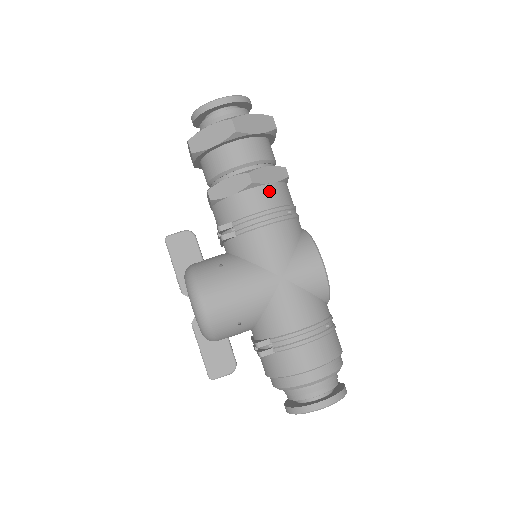
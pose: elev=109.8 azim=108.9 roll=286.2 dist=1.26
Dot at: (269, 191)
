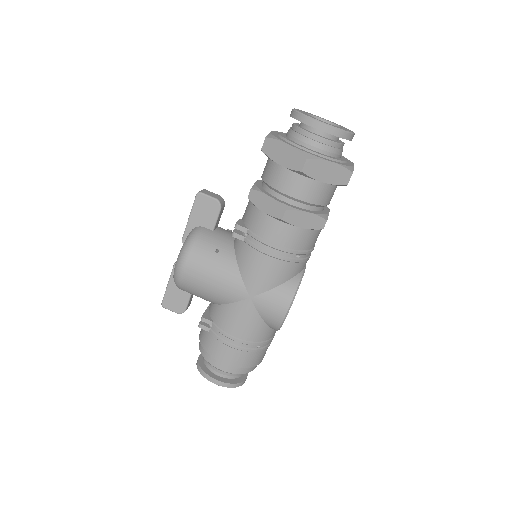
Dot at: (293, 233)
